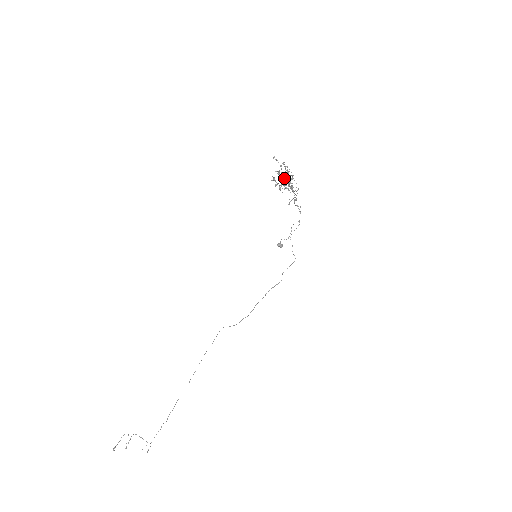
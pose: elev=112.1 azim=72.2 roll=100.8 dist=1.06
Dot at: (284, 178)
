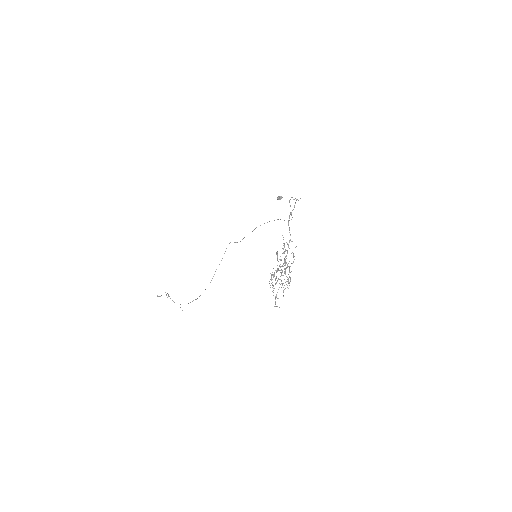
Dot at: occluded
